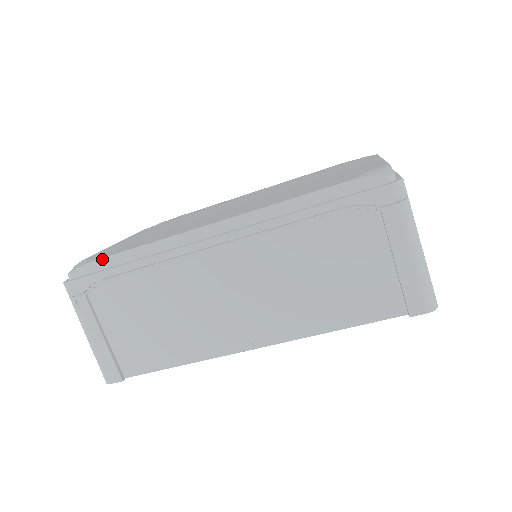
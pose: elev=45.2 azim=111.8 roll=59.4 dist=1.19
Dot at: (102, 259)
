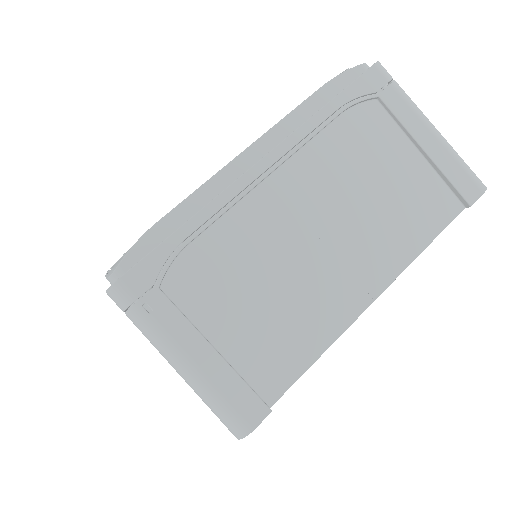
Dot at: occluded
